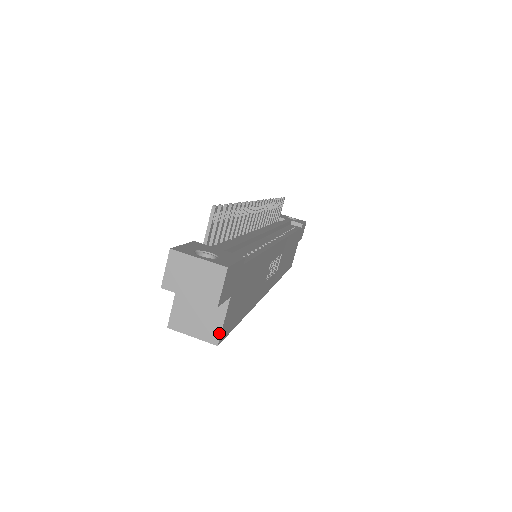
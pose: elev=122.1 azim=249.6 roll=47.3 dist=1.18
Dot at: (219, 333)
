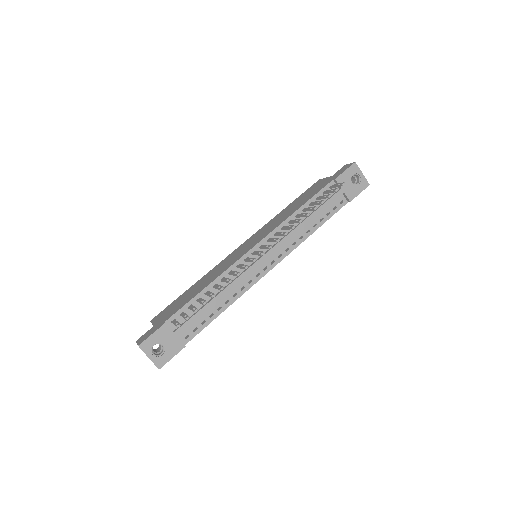
Dot at: occluded
